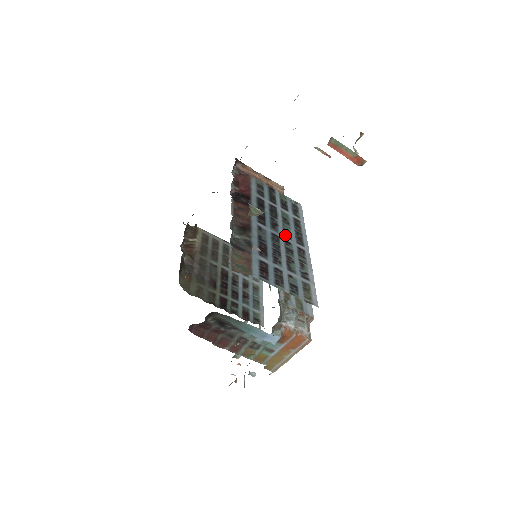
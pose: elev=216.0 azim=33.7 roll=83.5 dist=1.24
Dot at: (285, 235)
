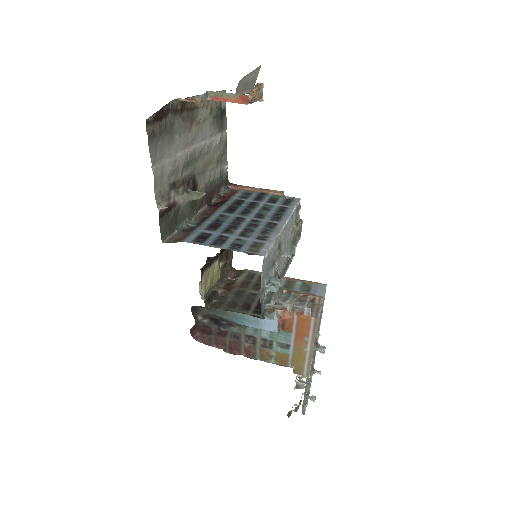
Dot at: (256, 217)
